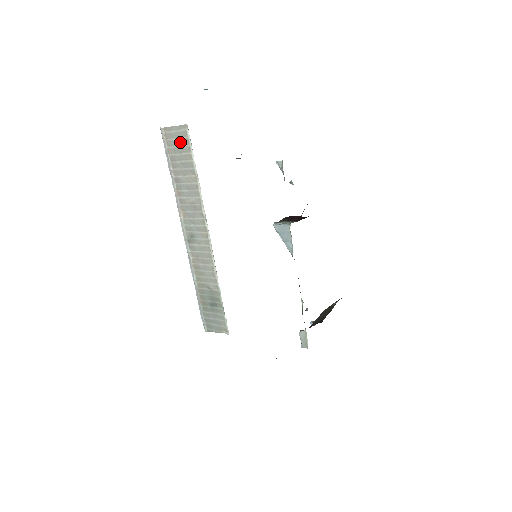
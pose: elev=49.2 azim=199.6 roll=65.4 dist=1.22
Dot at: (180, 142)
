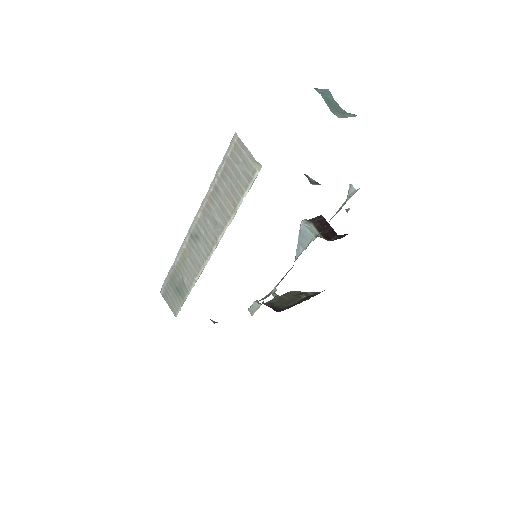
Dot at: (243, 170)
